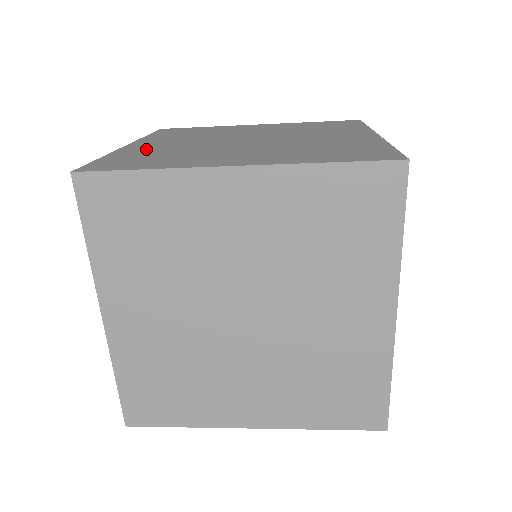
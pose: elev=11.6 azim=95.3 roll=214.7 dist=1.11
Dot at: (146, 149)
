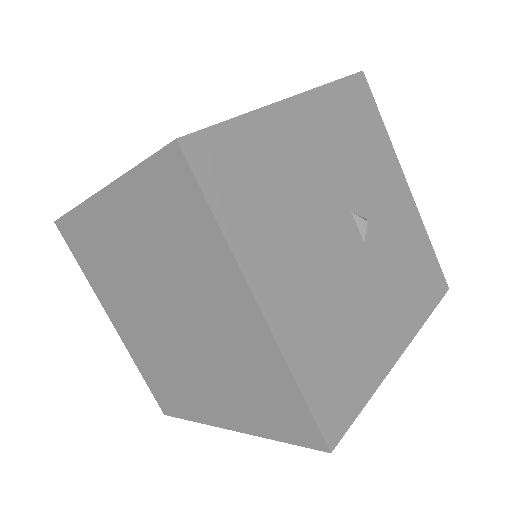
Dot at: occluded
